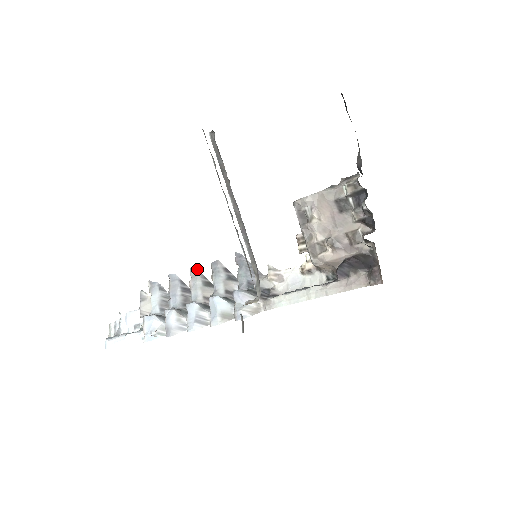
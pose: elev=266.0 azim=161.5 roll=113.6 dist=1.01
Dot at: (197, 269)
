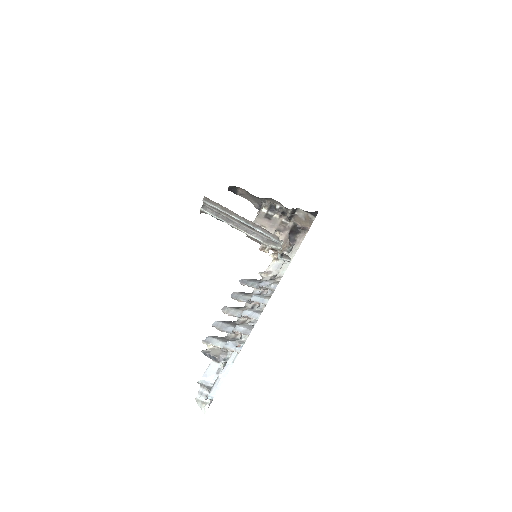
Dot at: (226, 307)
